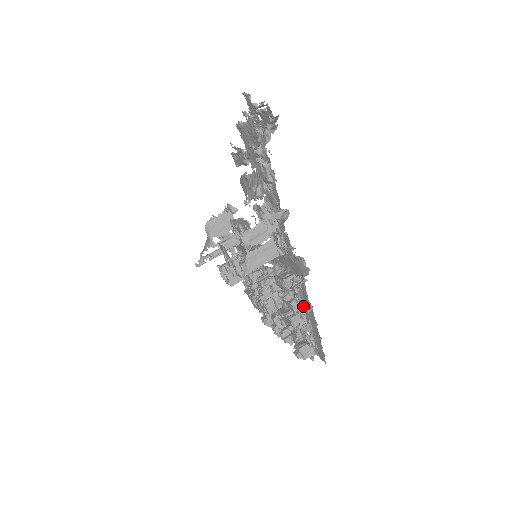
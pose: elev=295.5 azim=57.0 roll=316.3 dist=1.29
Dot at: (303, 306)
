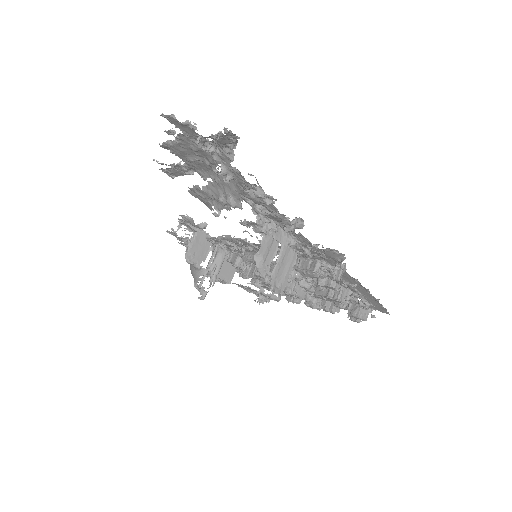
Dot at: occluded
